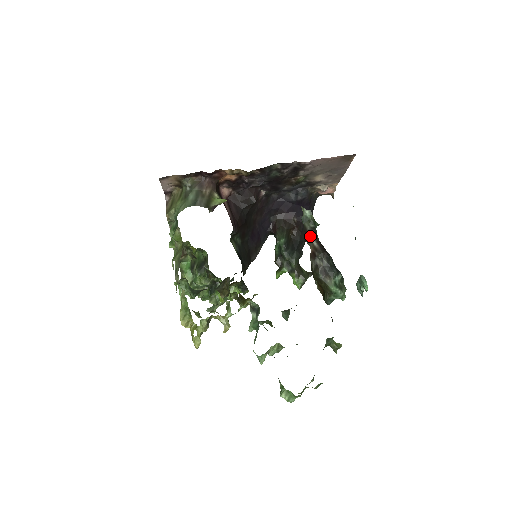
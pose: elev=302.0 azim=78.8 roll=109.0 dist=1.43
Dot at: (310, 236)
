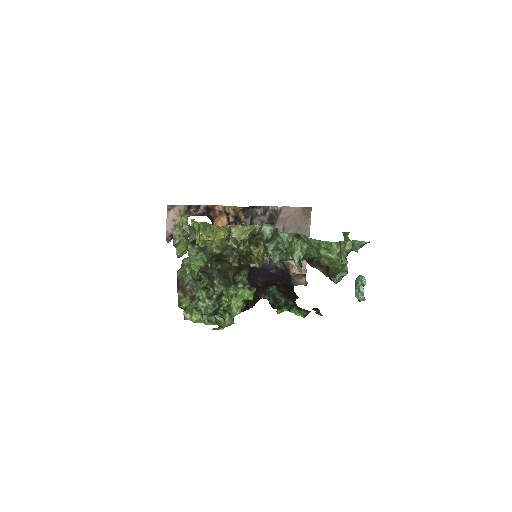
Dot at: occluded
